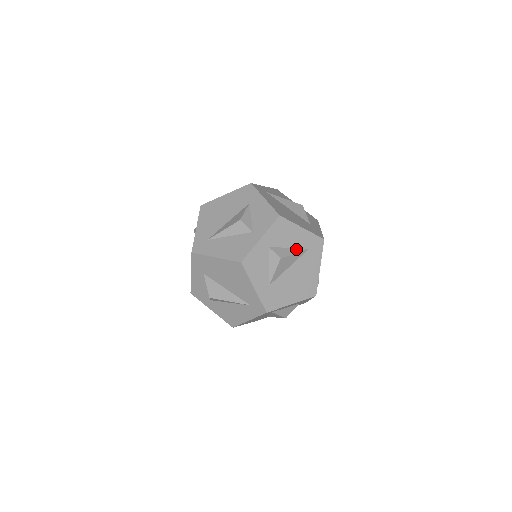
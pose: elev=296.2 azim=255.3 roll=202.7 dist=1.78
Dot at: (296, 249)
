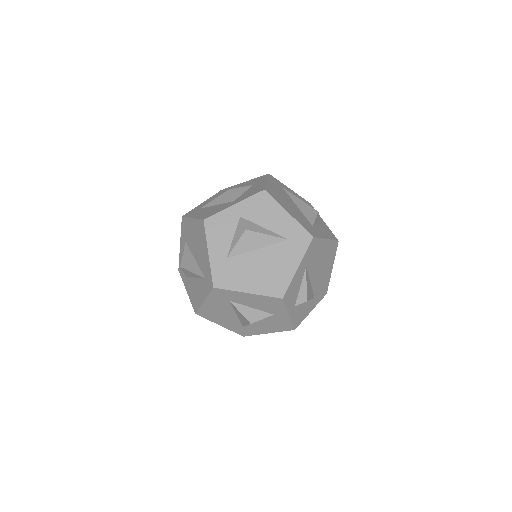
Dot at: (273, 232)
